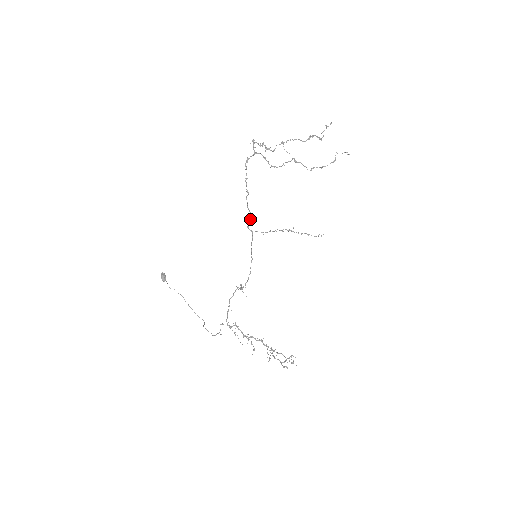
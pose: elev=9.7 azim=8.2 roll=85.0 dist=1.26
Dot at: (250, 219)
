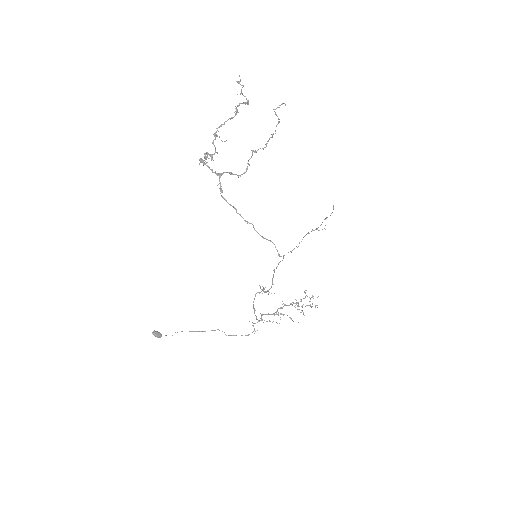
Dot at: (275, 247)
